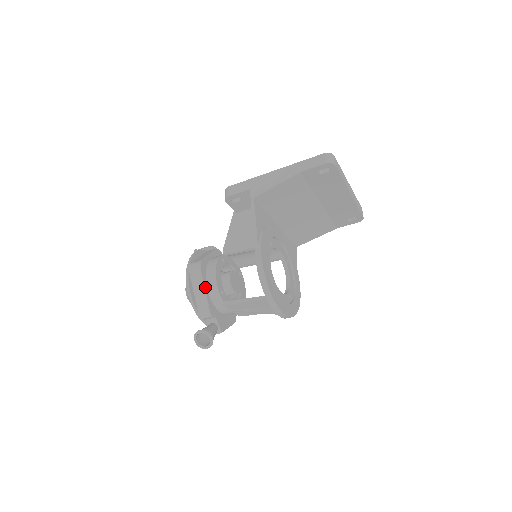
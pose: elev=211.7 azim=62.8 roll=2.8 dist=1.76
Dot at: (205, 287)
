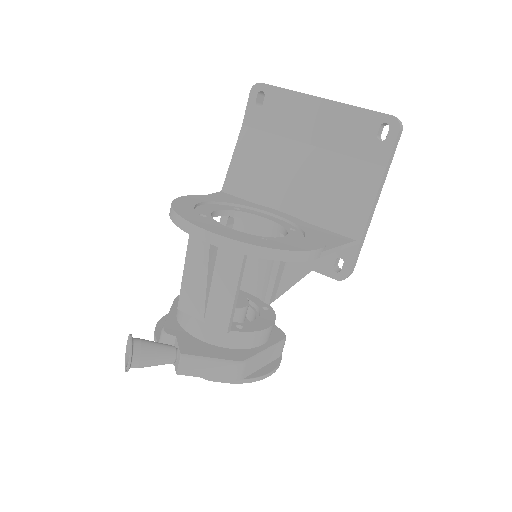
Dot at: (173, 310)
